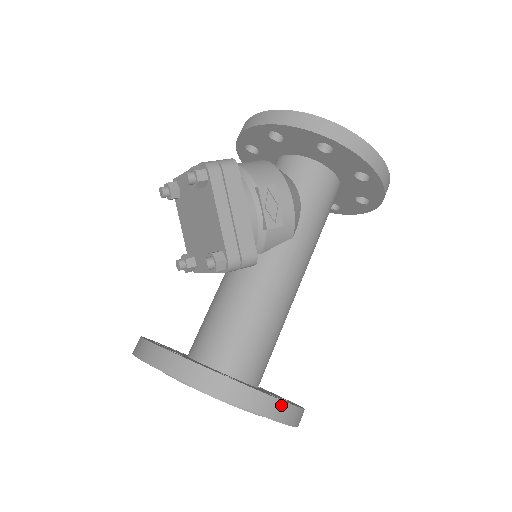
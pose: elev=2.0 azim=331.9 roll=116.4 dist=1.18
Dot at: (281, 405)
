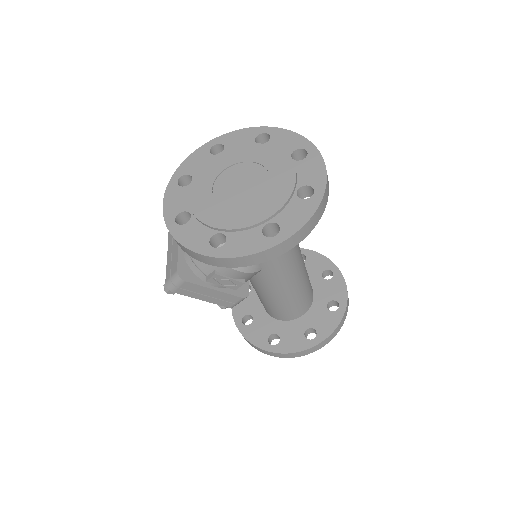
Dot at: (308, 350)
